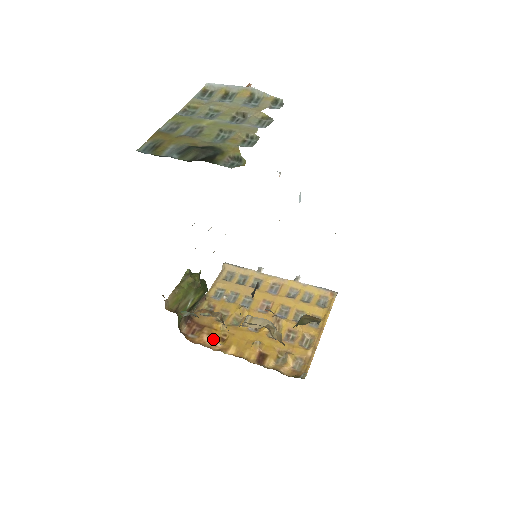
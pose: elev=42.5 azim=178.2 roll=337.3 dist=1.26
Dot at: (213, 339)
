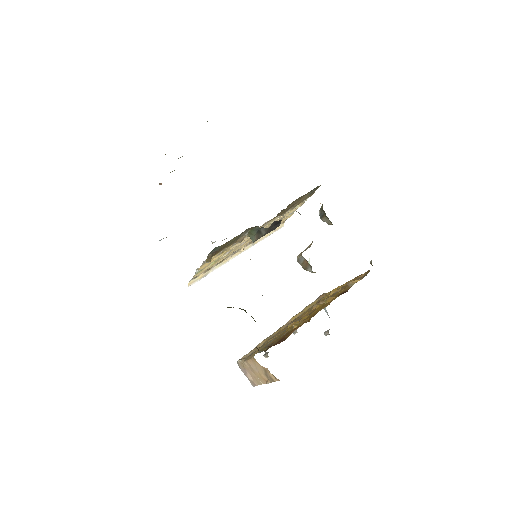
Dot at: (301, 325)
